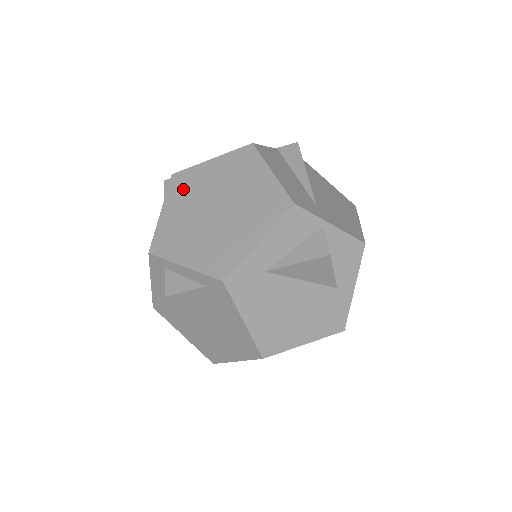
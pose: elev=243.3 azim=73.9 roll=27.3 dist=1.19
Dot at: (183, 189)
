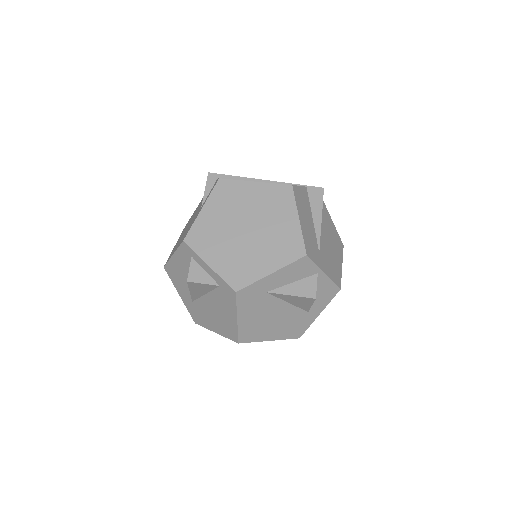
Dot at: (225, 197)
